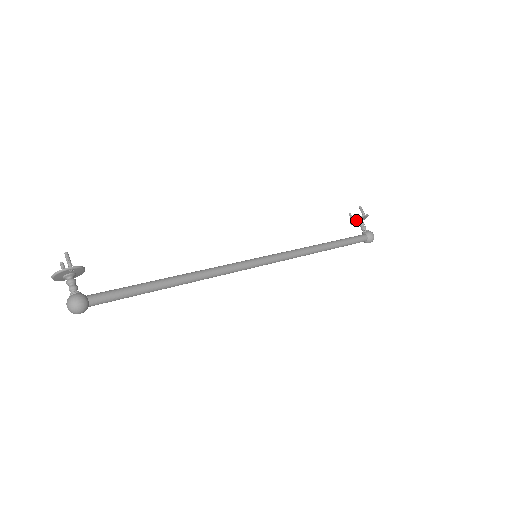
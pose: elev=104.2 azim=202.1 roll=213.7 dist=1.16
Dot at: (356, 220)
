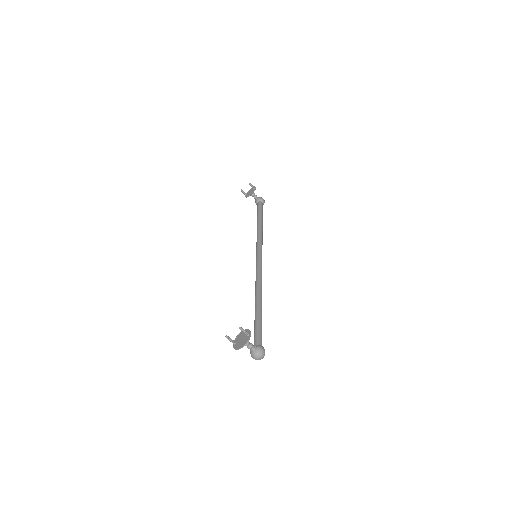
Dot at: (251, 194)
